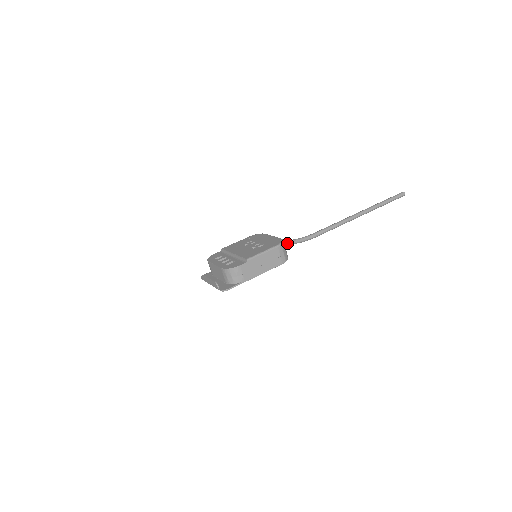
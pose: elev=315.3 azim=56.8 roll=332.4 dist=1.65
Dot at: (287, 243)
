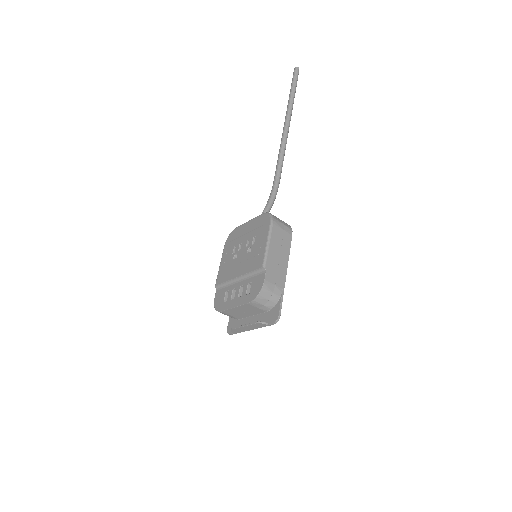
Dot at: occluded
